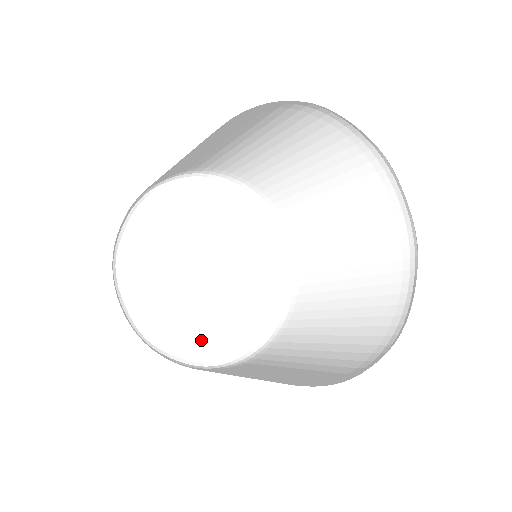
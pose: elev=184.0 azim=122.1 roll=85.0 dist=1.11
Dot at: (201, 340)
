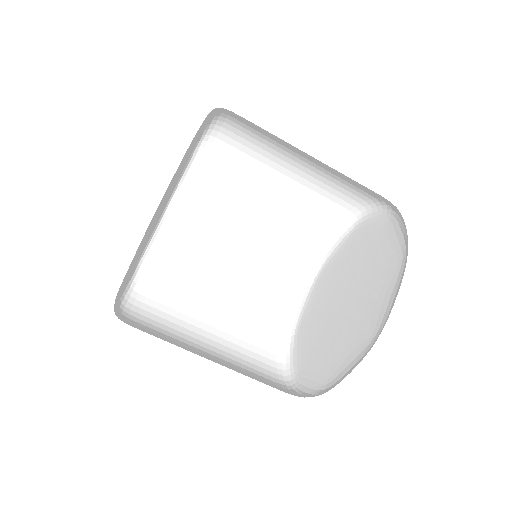
Dot at: (139, 254)
